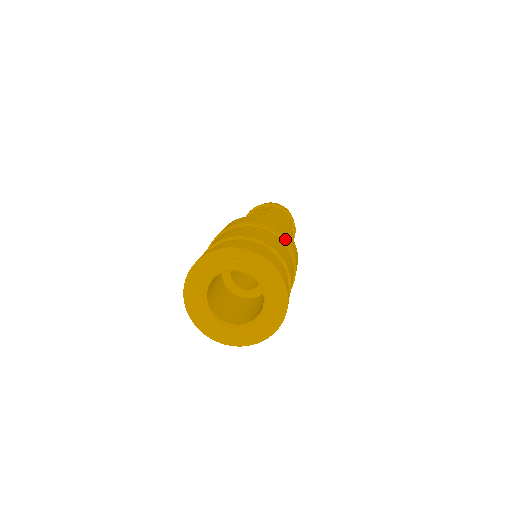
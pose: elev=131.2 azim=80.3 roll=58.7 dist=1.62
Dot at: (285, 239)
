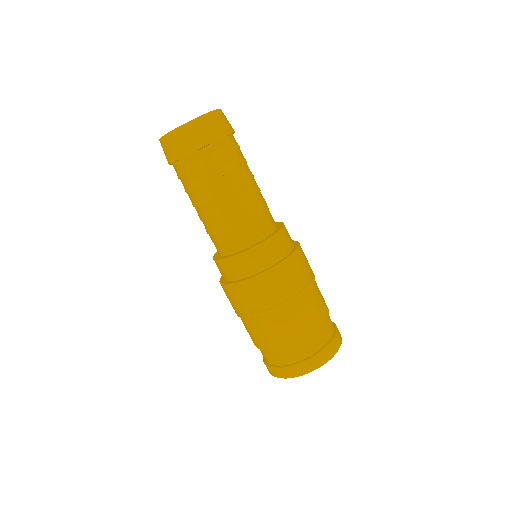
Dot at: (302, 284)
